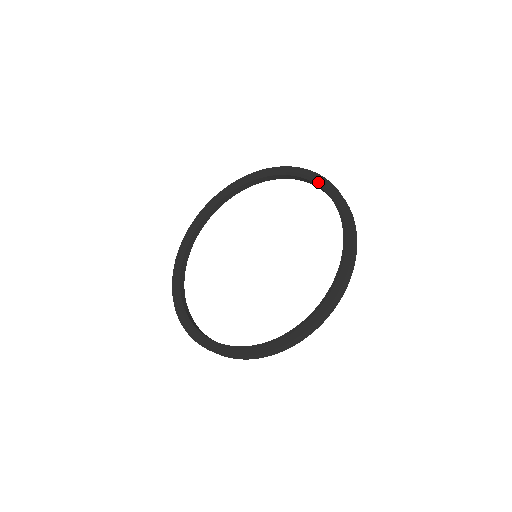
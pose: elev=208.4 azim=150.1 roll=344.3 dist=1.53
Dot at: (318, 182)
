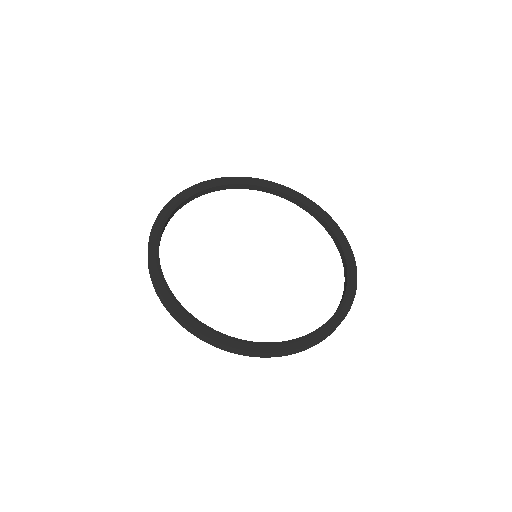
Dot at: (306, 202)
